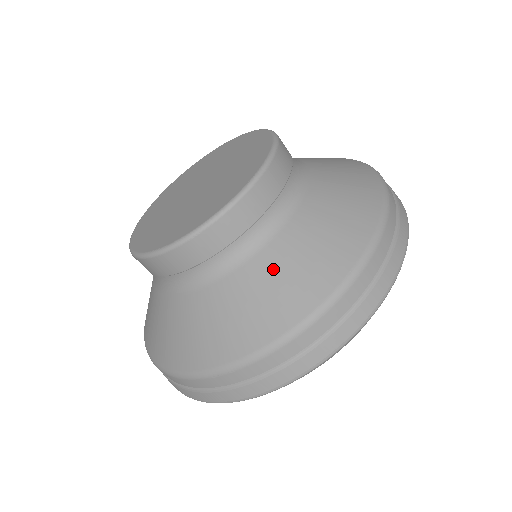
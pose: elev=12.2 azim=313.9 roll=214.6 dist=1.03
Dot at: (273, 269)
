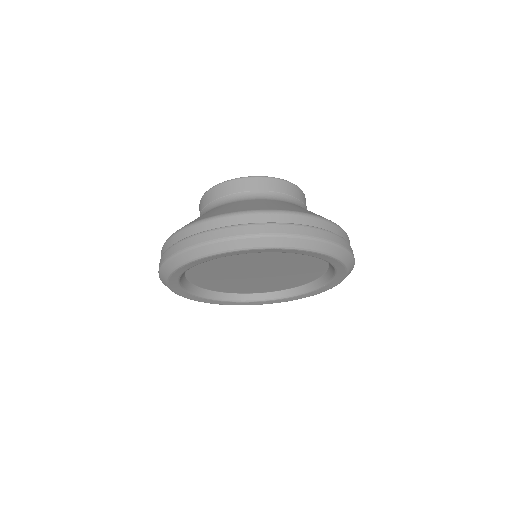
Dot at: occluded
